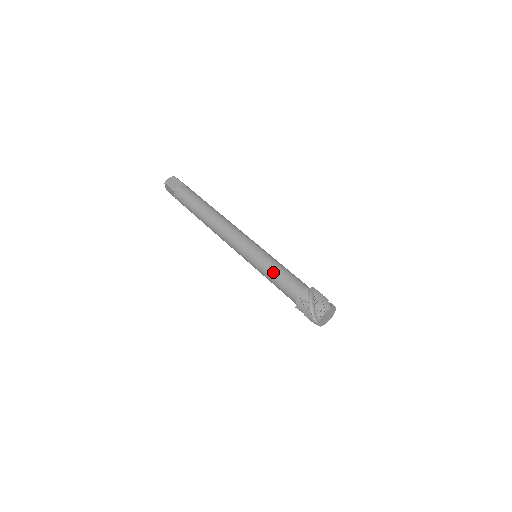
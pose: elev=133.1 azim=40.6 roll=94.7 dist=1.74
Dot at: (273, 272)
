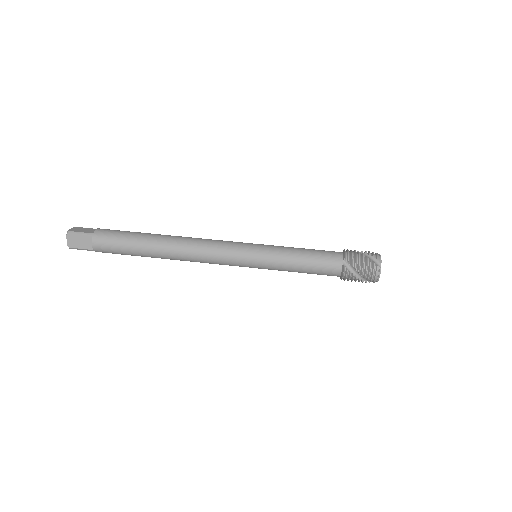
Dot at: (295, 270)
